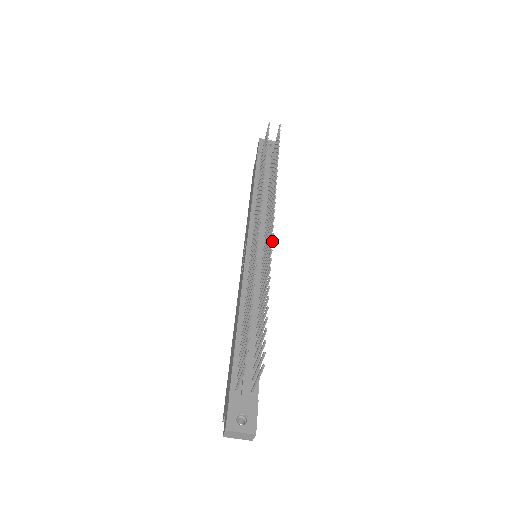
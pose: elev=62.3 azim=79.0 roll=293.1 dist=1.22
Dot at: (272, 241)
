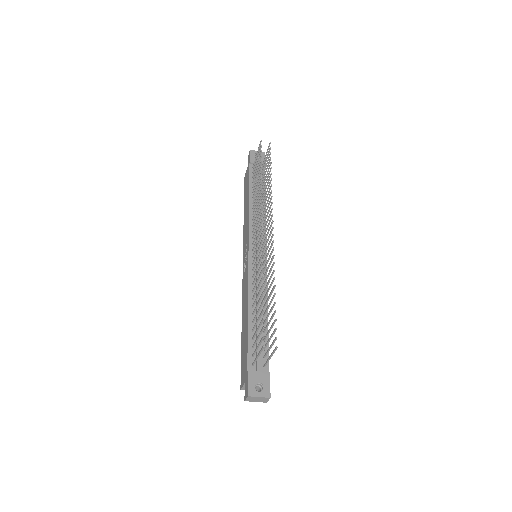
Dot at: occluded
